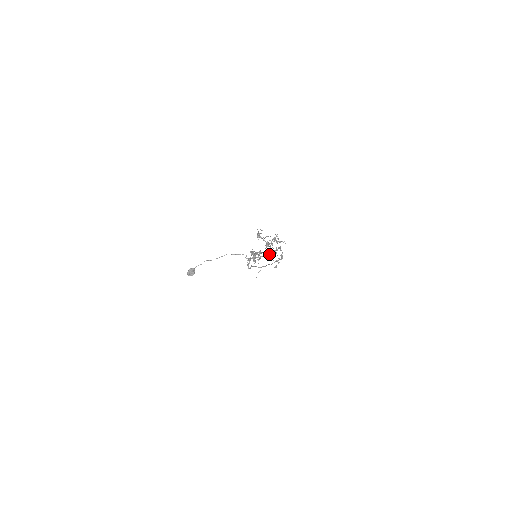
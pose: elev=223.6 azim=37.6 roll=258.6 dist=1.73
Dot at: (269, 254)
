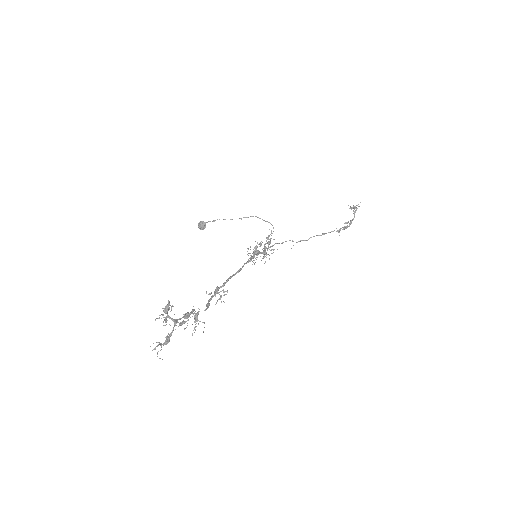
Dot at: (163, 344)
